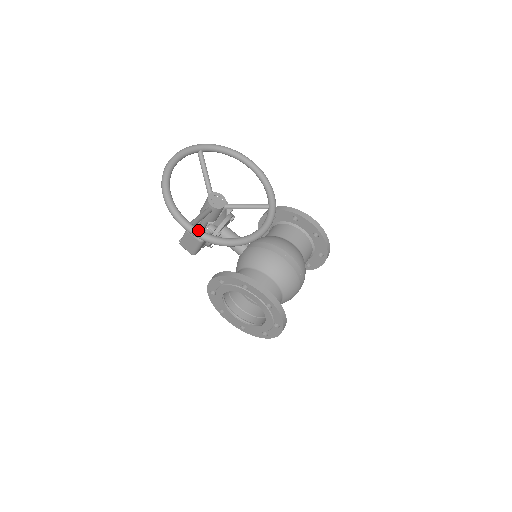
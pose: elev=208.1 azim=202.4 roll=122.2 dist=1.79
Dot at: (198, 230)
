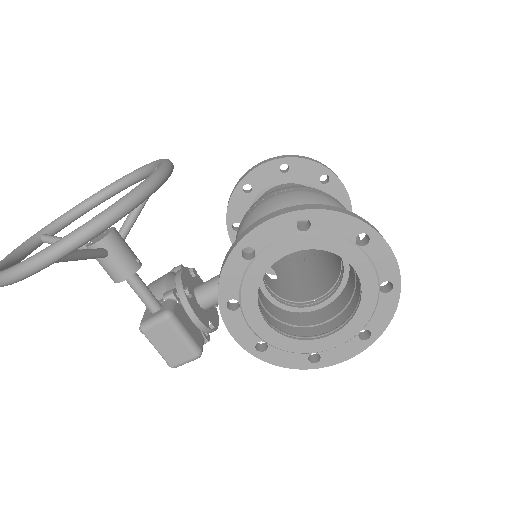
Dot at: (56, 242)
